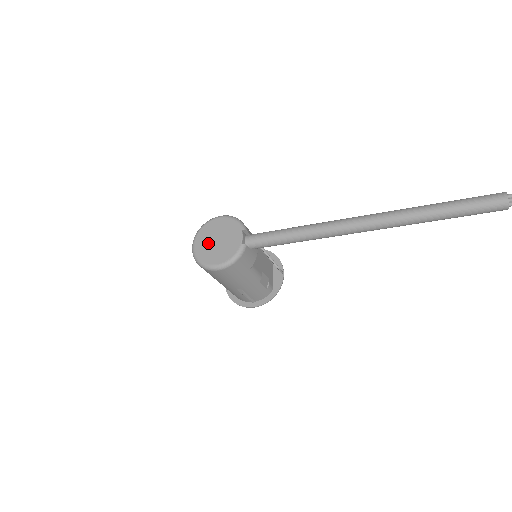
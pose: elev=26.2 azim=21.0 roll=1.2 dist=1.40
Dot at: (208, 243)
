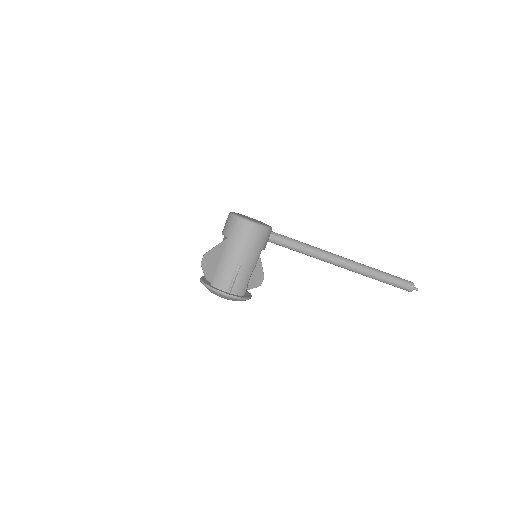
Dot at: (244, 216)
